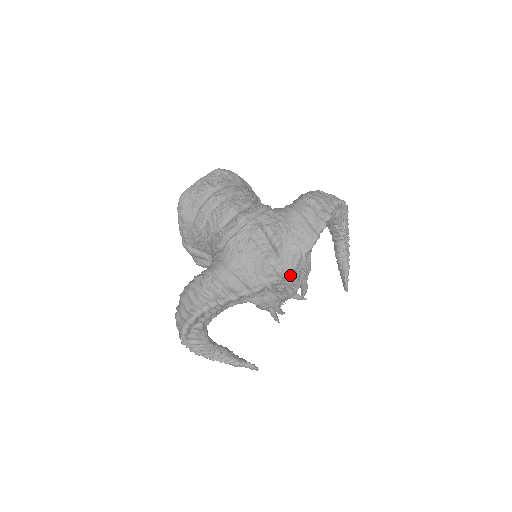
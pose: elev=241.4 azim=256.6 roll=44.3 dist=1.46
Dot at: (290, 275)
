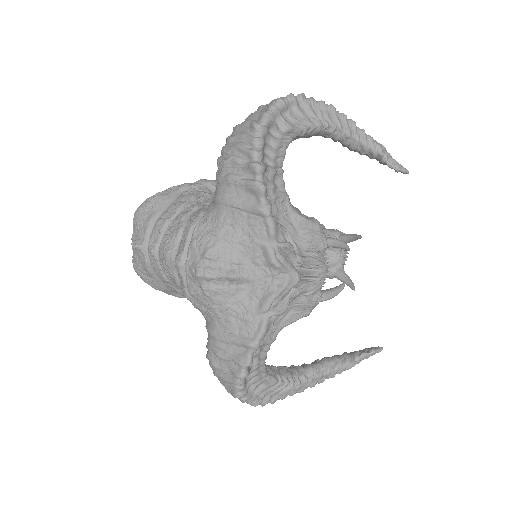
Dot at: (284, 277)
